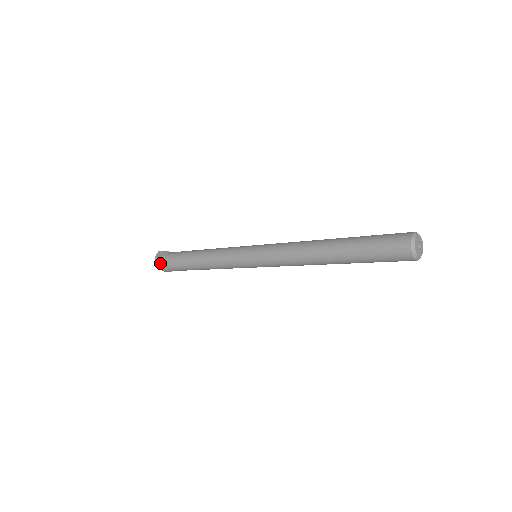
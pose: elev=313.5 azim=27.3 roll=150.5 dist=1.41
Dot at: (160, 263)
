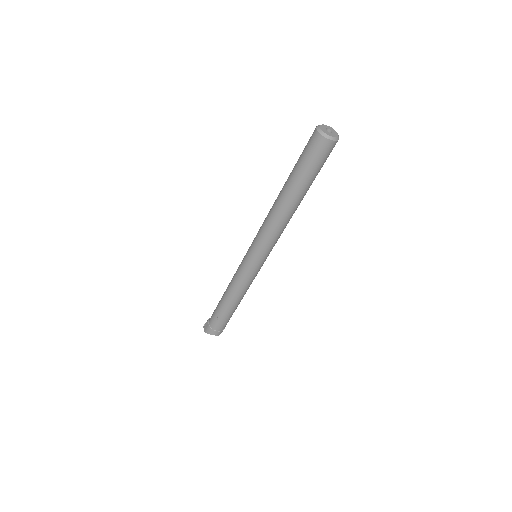
Dot at: (211, 332)
